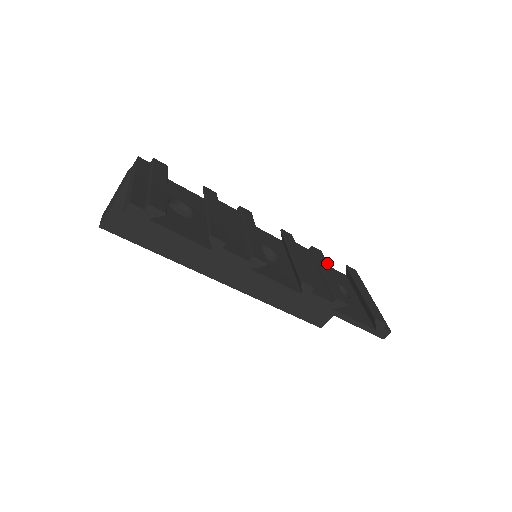
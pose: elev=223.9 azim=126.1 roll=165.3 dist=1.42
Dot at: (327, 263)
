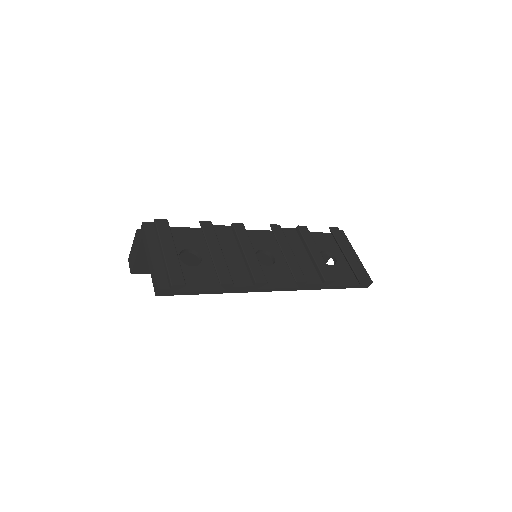
Dot at: (313, 239)
